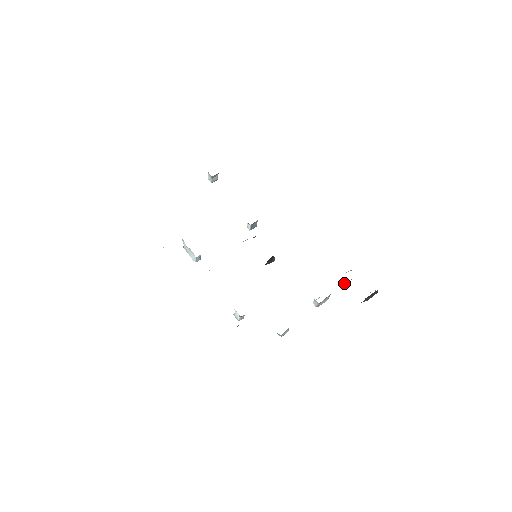
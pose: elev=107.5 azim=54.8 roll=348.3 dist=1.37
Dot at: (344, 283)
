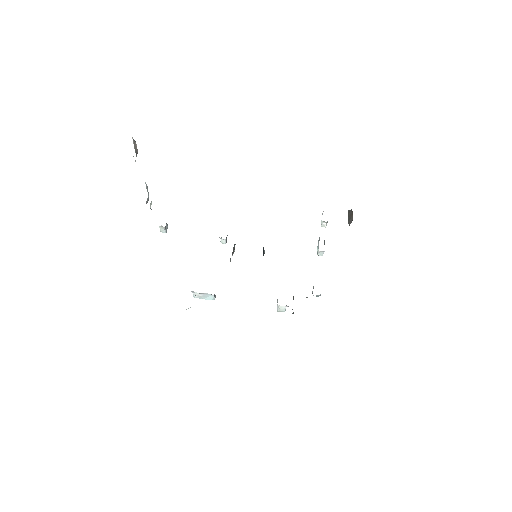
Dot at: (326, 223)
